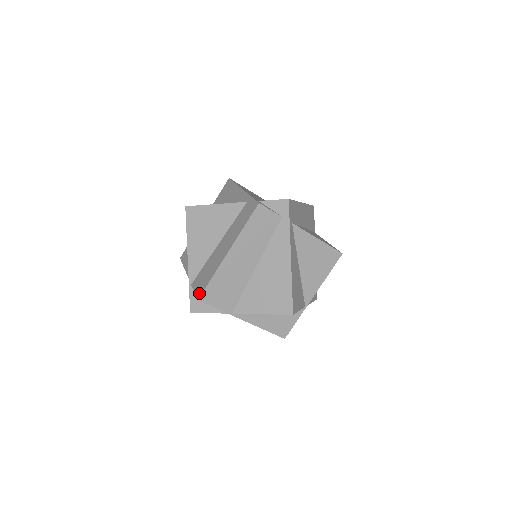
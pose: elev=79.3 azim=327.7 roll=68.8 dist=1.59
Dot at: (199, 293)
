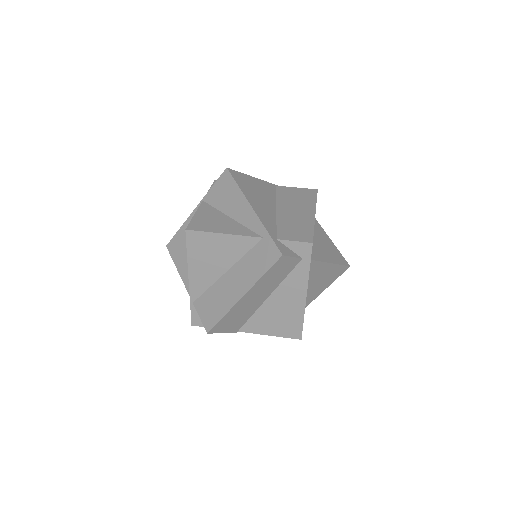
Dot at: (208, 326)
